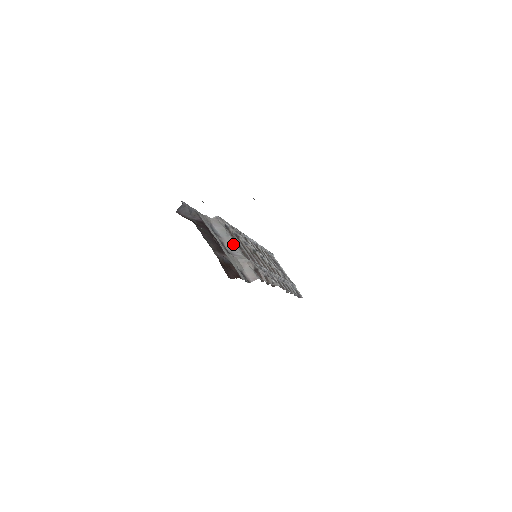
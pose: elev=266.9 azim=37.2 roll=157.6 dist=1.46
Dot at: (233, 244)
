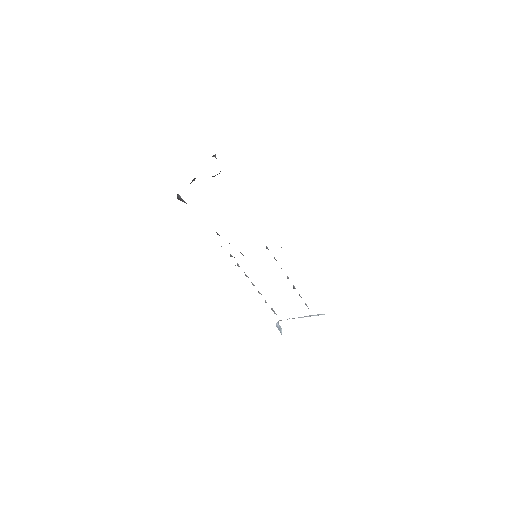
Dot at: occluded
